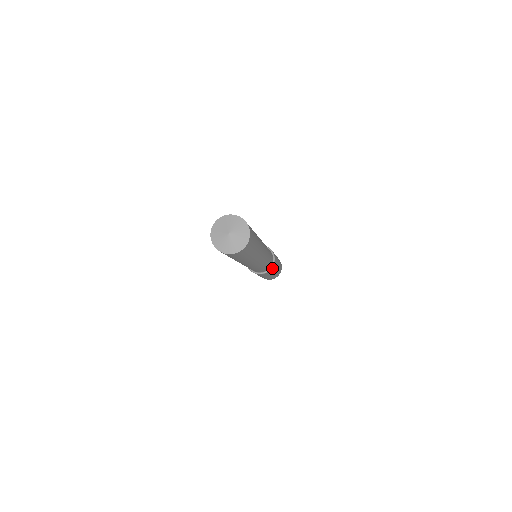
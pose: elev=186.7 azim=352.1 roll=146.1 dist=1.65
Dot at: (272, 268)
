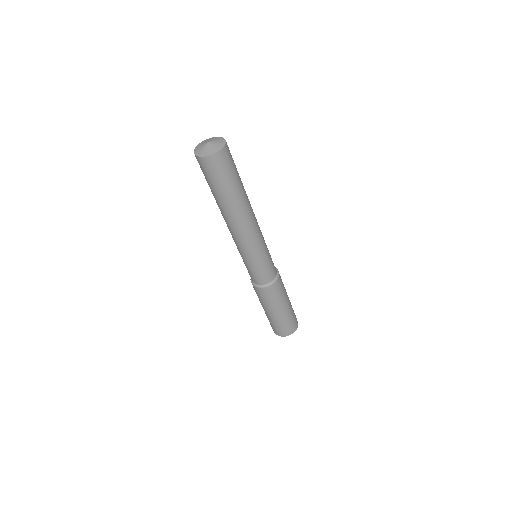
Dot at: (279, 279)
